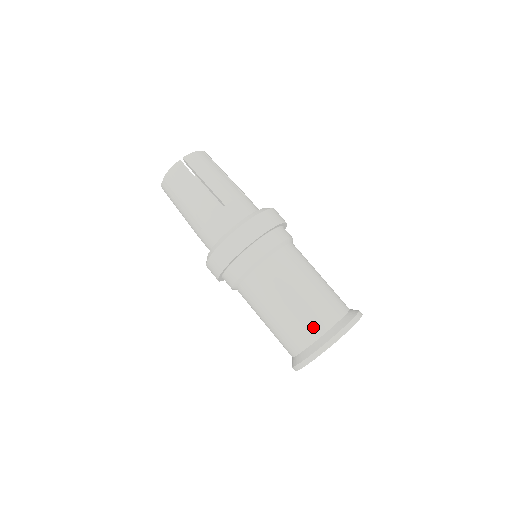
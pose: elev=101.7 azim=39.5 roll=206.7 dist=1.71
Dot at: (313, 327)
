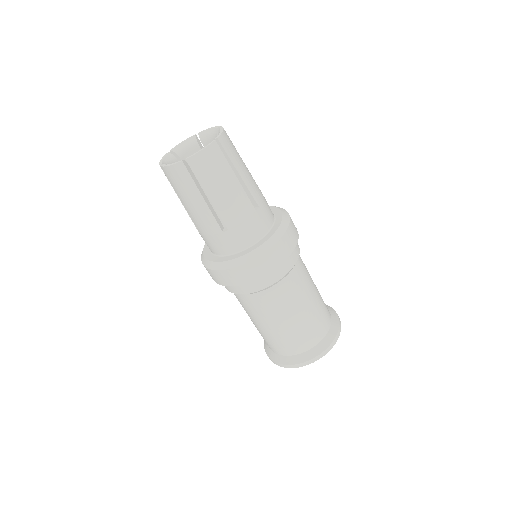
Dot at: (286, 348)
